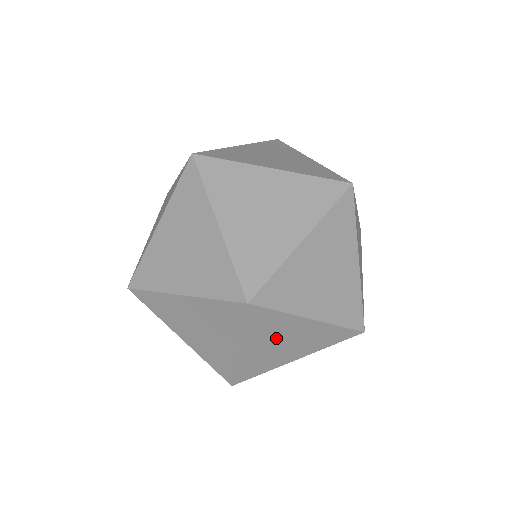
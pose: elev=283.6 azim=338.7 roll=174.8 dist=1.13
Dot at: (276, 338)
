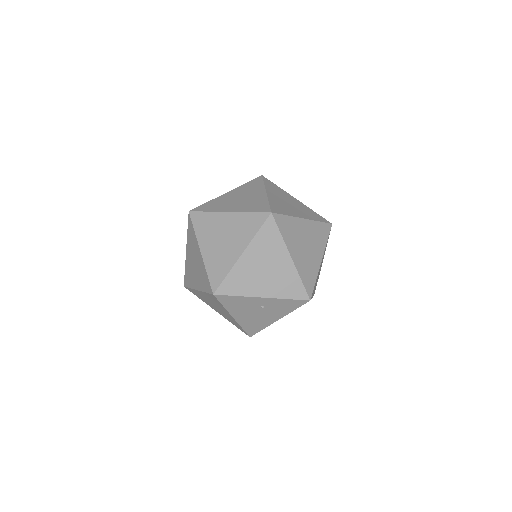
Dot at: (300, 241)
